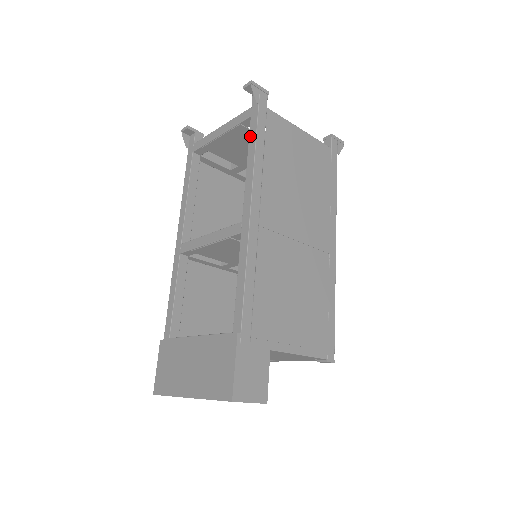
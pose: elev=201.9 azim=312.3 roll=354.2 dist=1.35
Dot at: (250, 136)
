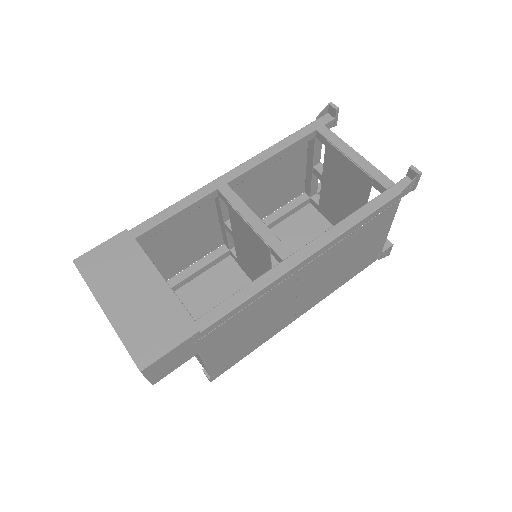
Dot at: (370, 203)
